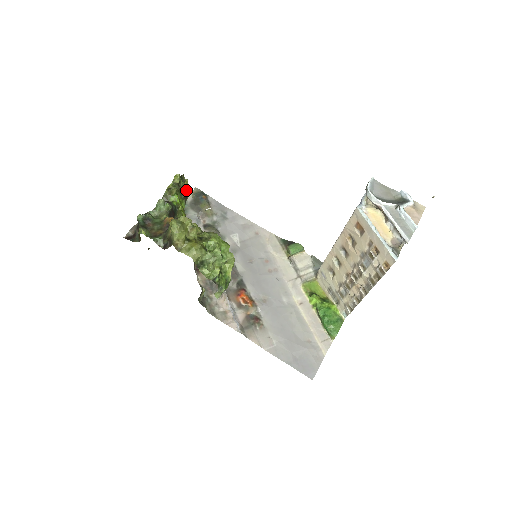
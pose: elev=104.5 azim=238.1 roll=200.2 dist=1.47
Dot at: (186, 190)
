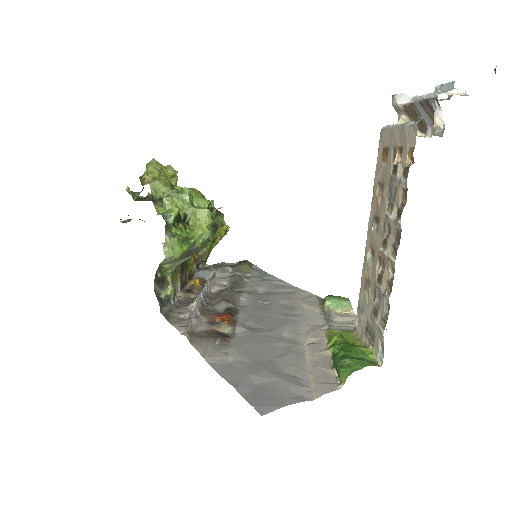
Dot at: (221, 231)
